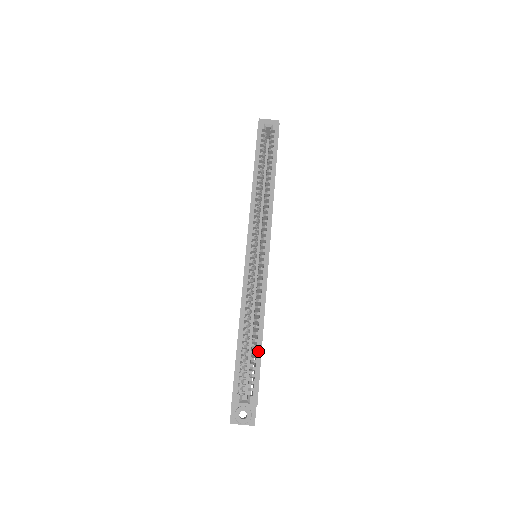
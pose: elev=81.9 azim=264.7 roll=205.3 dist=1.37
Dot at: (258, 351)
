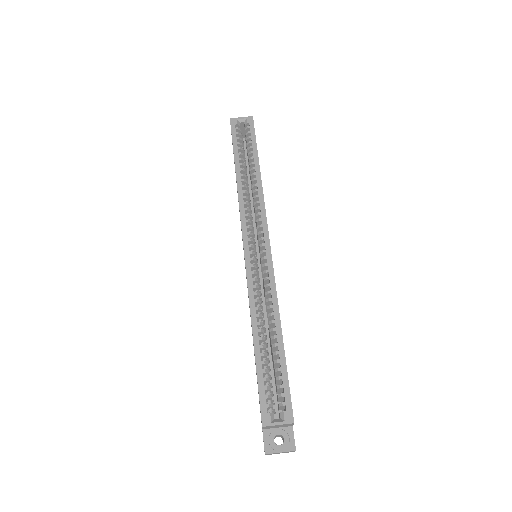
Dot at: (281, 357)
